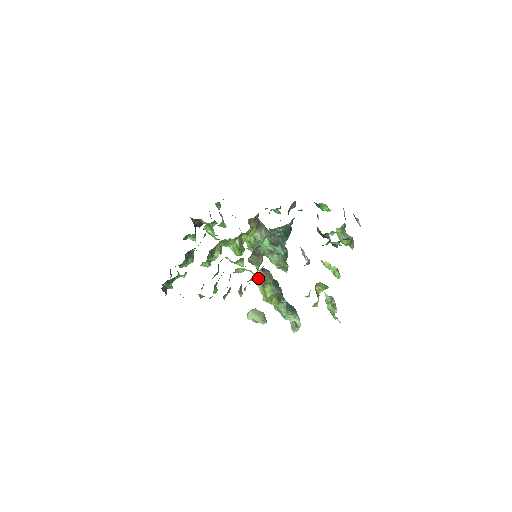
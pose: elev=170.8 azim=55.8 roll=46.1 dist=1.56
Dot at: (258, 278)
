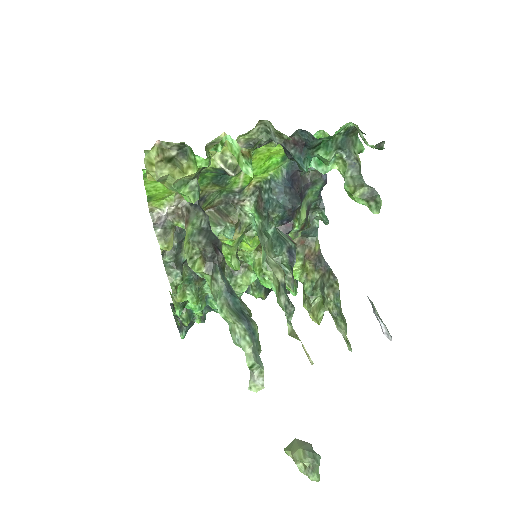
Dot at: occluded
